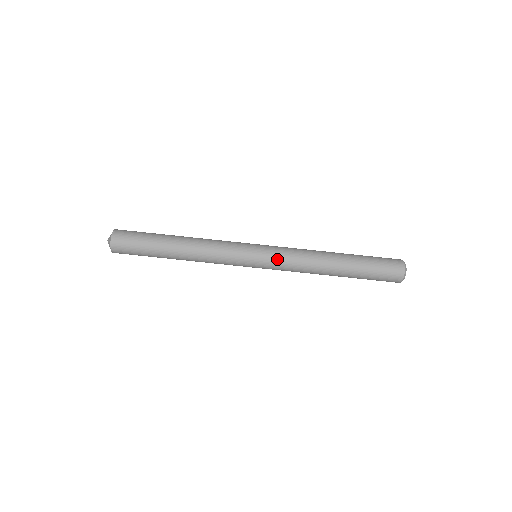
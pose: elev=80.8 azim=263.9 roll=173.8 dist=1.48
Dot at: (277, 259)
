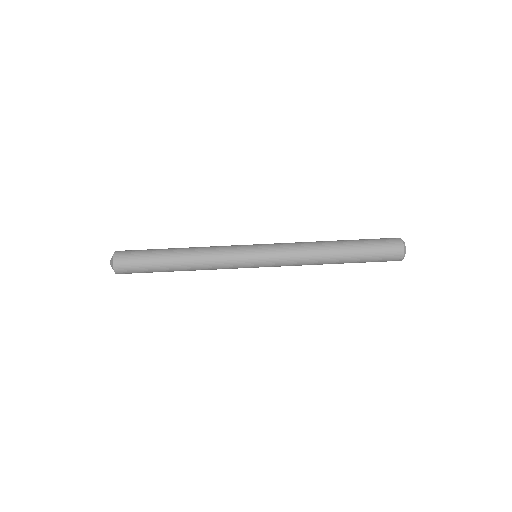
Dot at: (277, 260)
